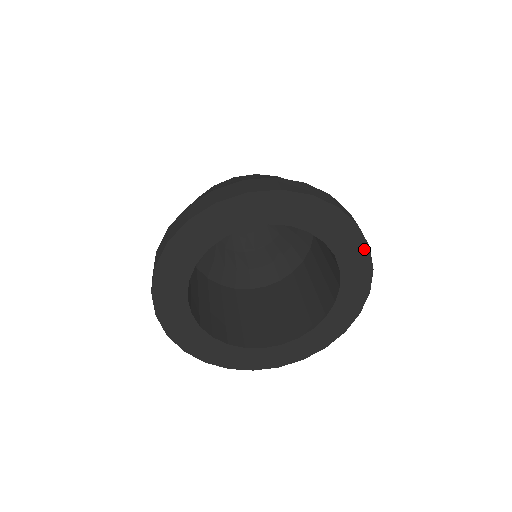
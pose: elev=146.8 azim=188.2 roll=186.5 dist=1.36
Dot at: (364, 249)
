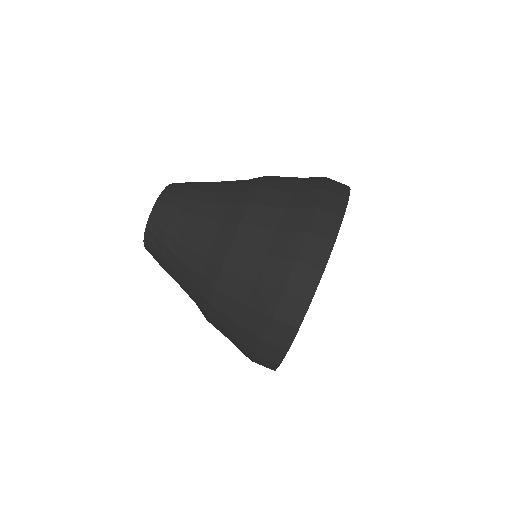
Dot at: occluded
